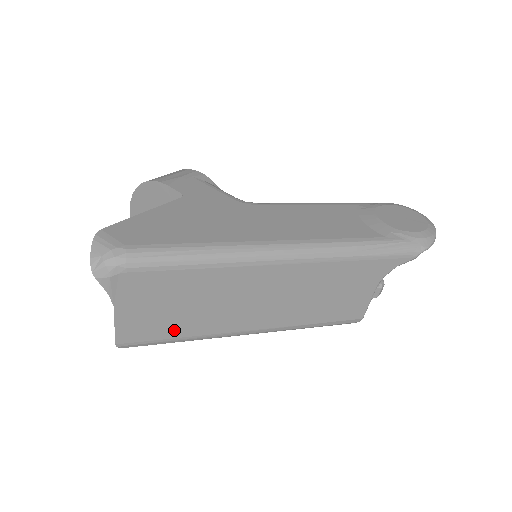
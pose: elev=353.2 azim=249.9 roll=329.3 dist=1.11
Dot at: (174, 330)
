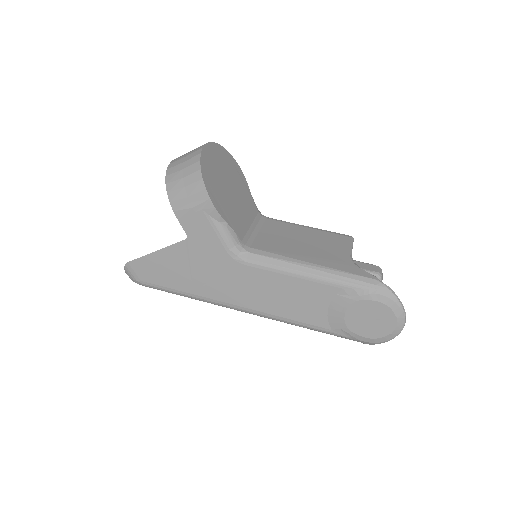
Dot at: occluded
